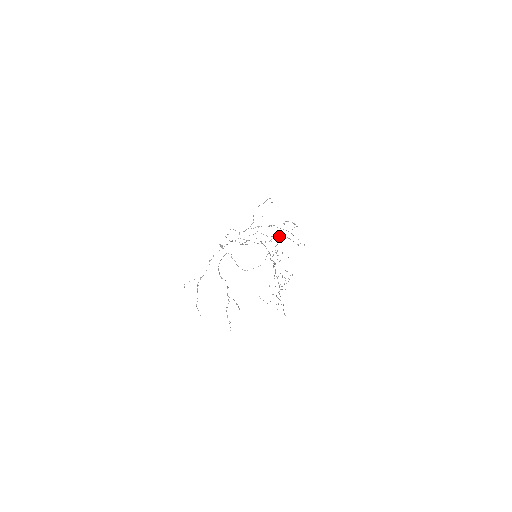
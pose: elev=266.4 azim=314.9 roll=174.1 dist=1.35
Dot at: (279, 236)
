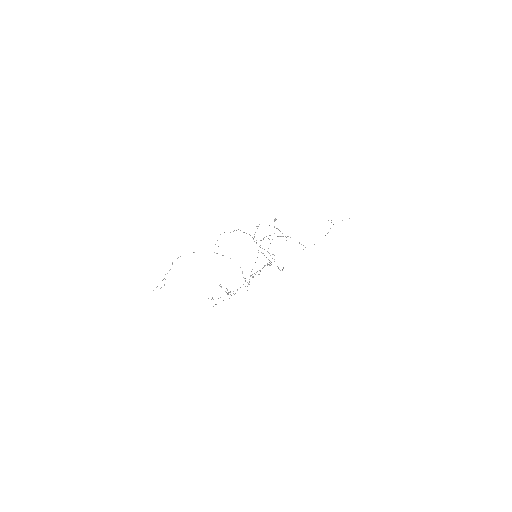
Dot at: occluded
